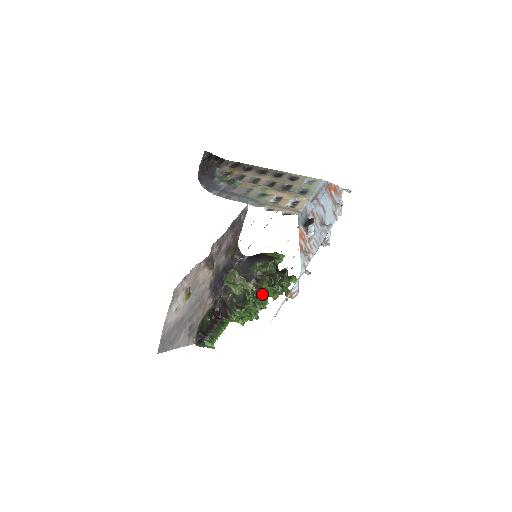
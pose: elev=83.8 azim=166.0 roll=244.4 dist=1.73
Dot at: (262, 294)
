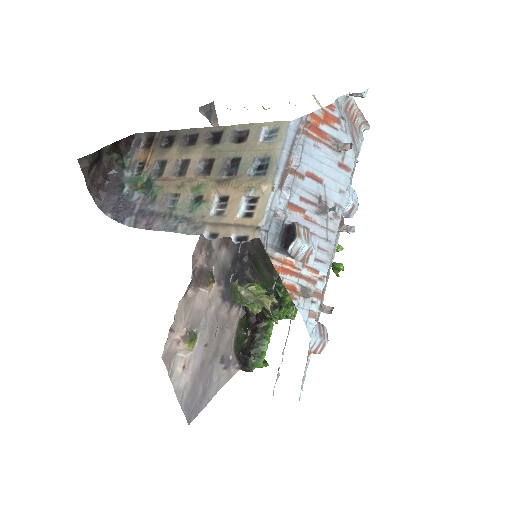
Dot at: occluded
